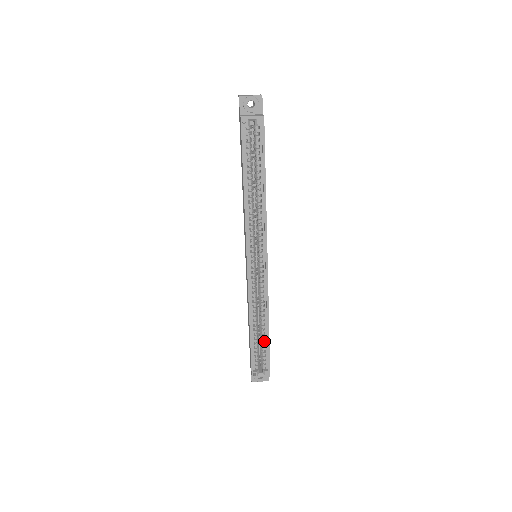
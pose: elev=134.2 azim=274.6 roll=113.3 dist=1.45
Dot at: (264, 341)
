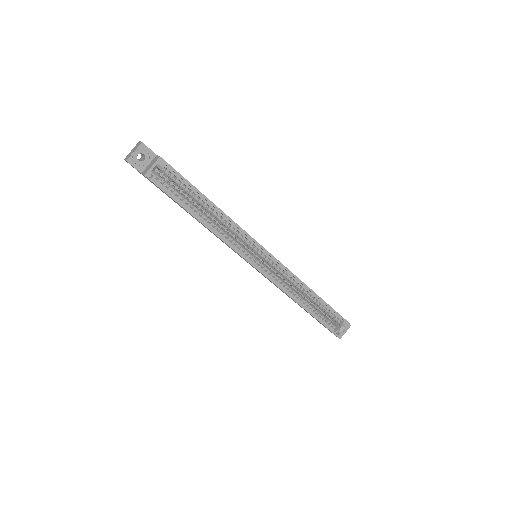
Dot at: (321, 305)
